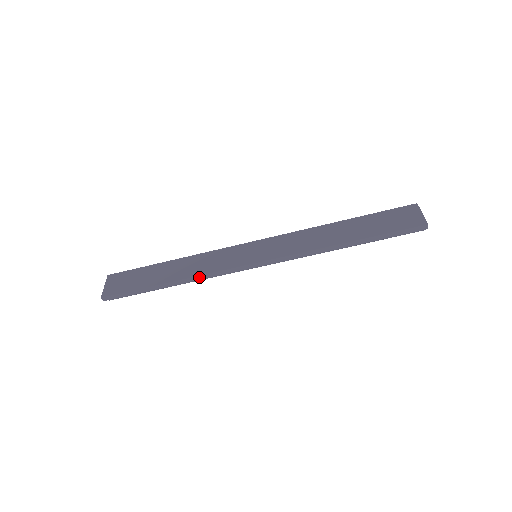
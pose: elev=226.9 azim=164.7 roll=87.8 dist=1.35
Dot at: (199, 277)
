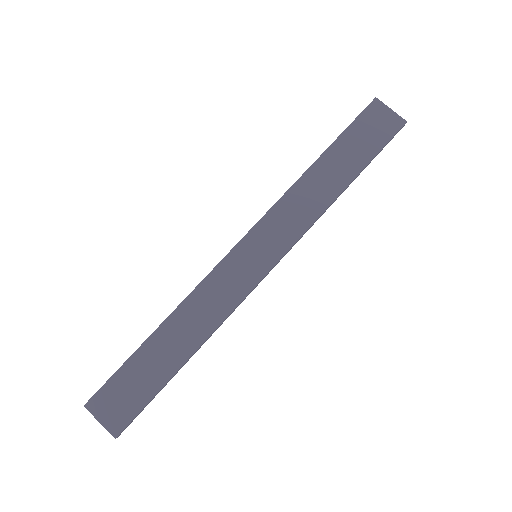
Dot at: (219, 326)
